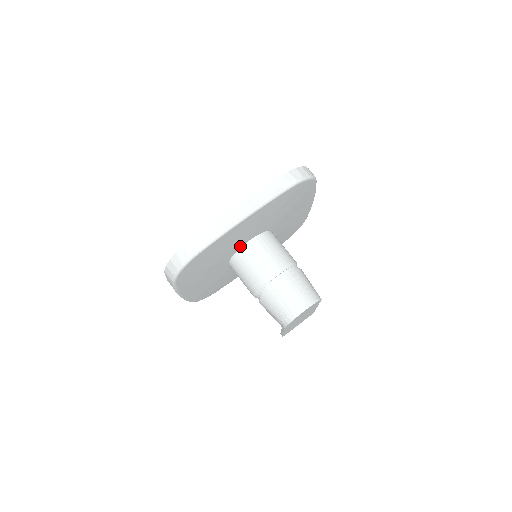
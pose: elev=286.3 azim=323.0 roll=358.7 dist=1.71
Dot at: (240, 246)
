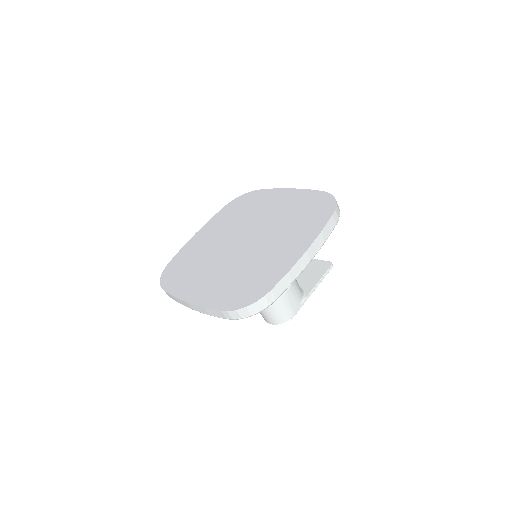
Dot at: occluded
